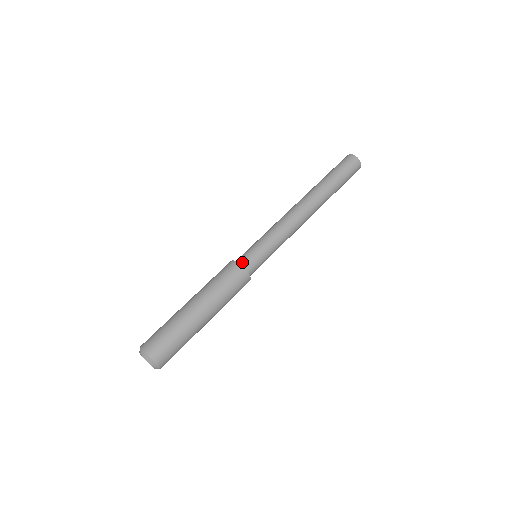
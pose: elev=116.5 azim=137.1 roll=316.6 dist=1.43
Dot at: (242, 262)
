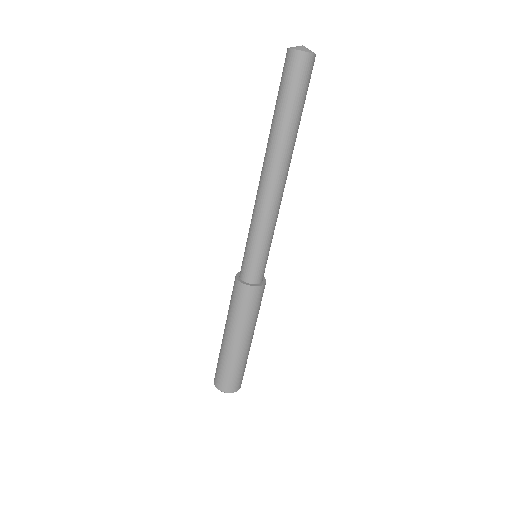
Dot at: (258, 280)
